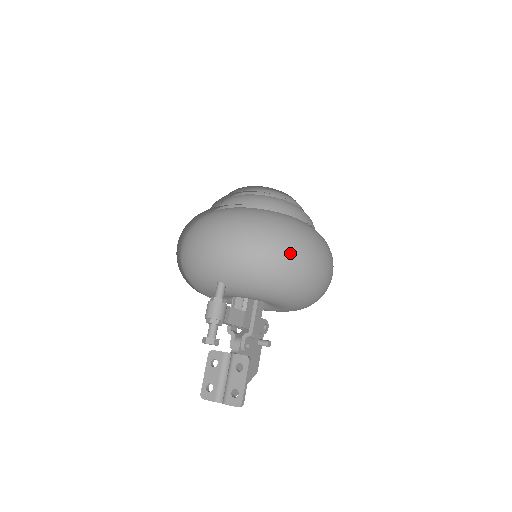
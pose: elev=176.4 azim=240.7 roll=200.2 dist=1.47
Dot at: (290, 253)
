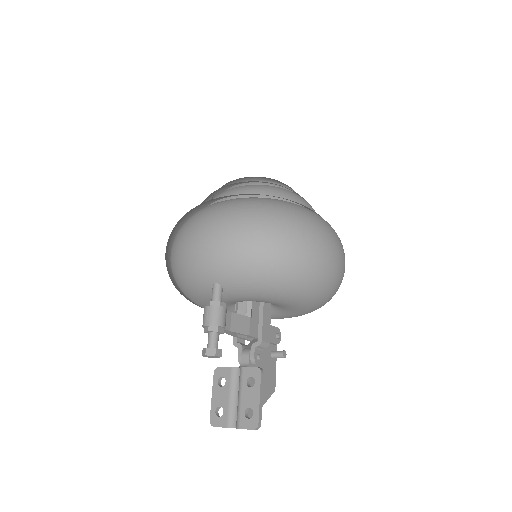
Dot at: (291, 238)
